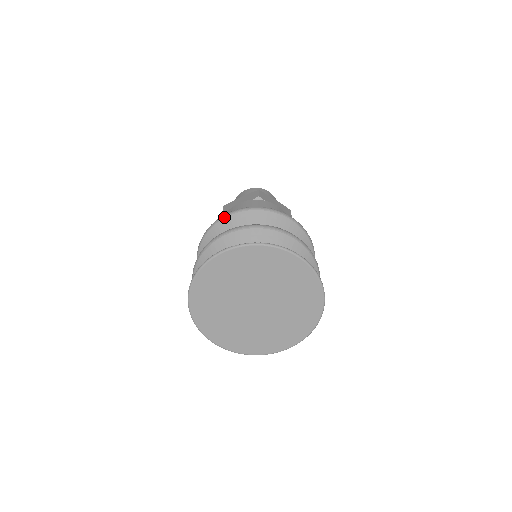
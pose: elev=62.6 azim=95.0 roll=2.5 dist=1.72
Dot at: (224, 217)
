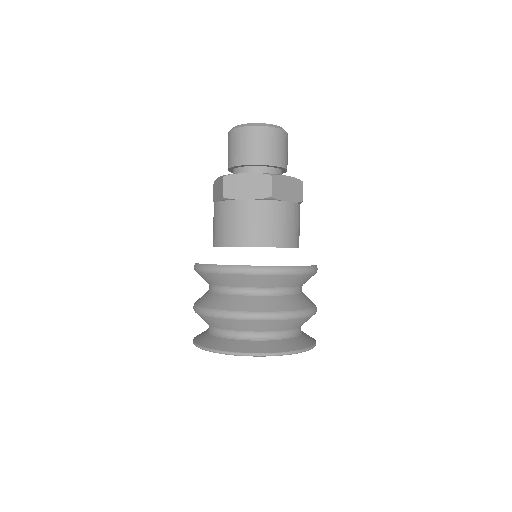
Dot at: (234, 273)
